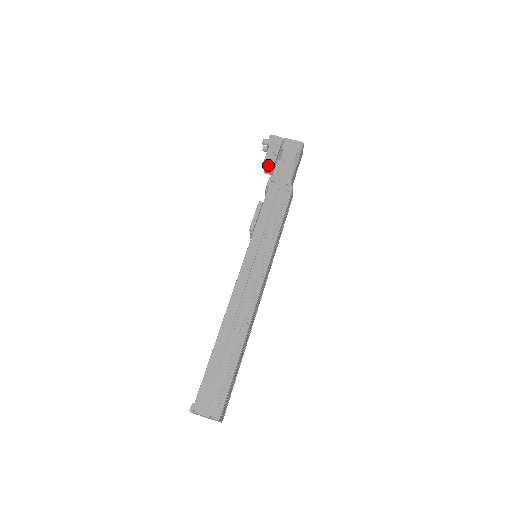
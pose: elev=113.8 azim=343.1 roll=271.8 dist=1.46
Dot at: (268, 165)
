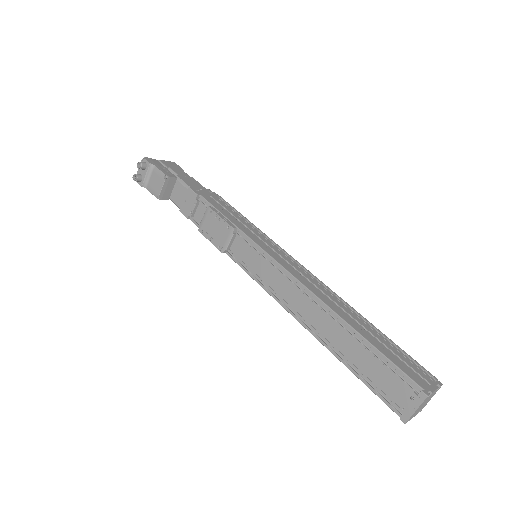
Dot at: (168, 183)
